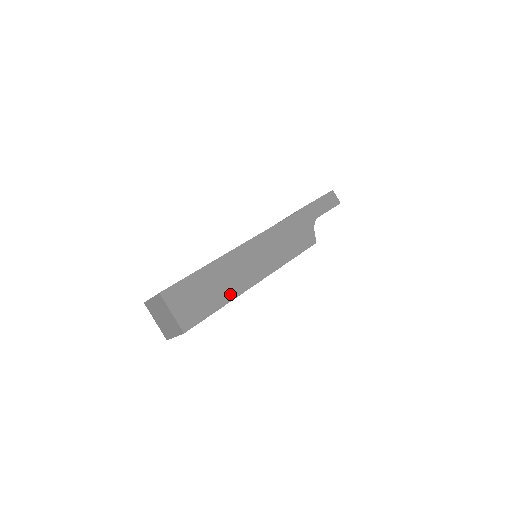
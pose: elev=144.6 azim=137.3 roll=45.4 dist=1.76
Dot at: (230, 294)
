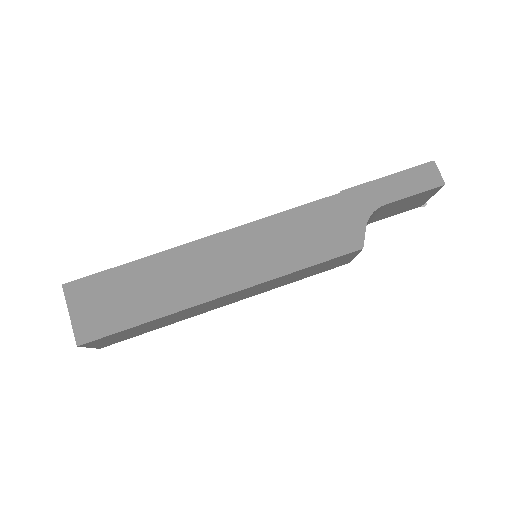
Dot at: (167, 305)
